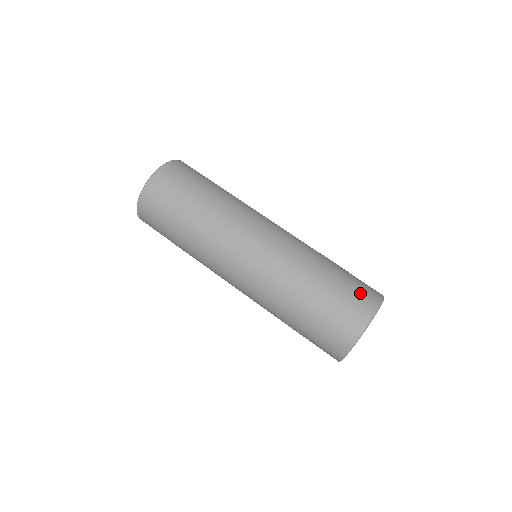
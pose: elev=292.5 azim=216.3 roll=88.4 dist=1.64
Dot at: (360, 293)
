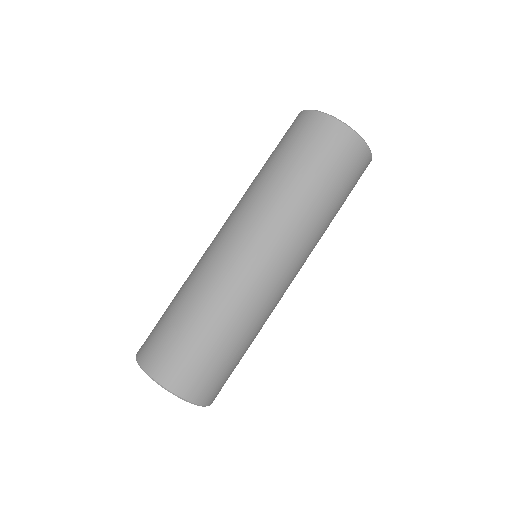
Dot at: occluded
